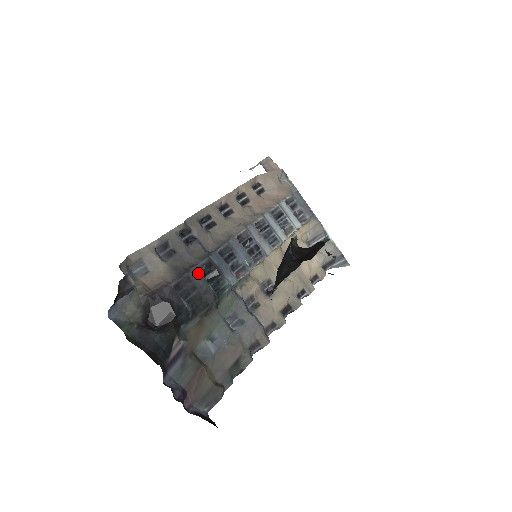
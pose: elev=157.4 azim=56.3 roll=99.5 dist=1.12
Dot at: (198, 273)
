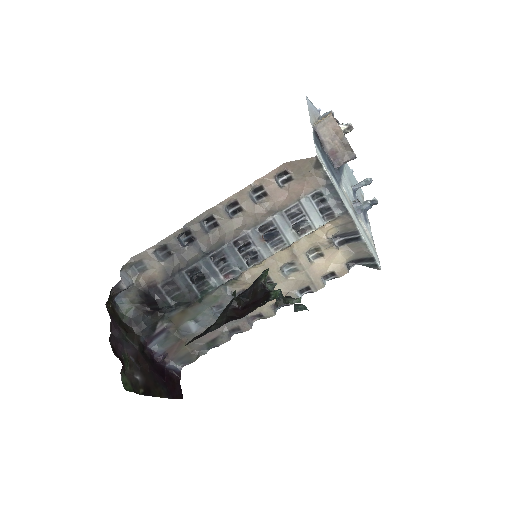
Dot at: (184, 277)
